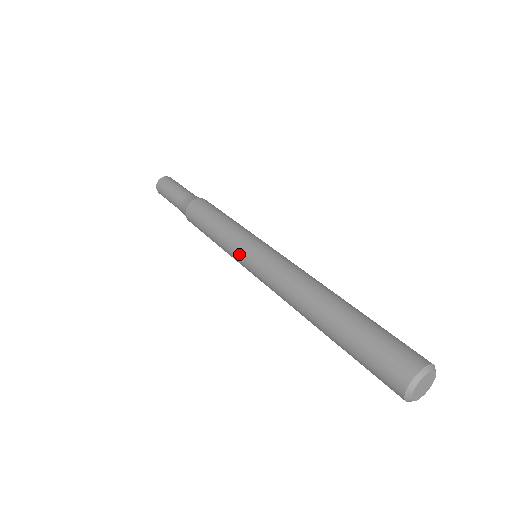
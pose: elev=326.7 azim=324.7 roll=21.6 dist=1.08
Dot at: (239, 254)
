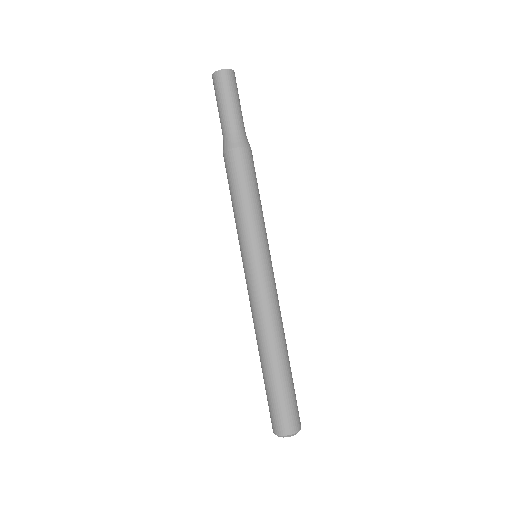
Dot at: (244, 252)
